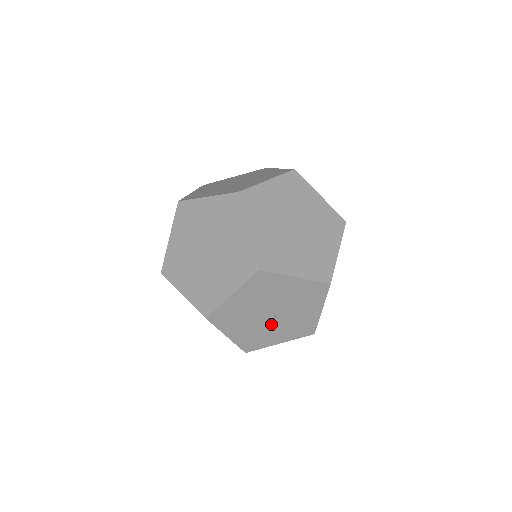
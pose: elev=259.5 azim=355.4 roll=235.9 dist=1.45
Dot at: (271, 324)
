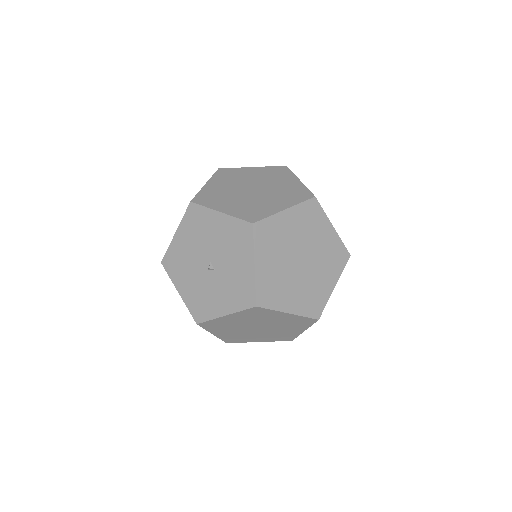
Dot at: (212, 280)
